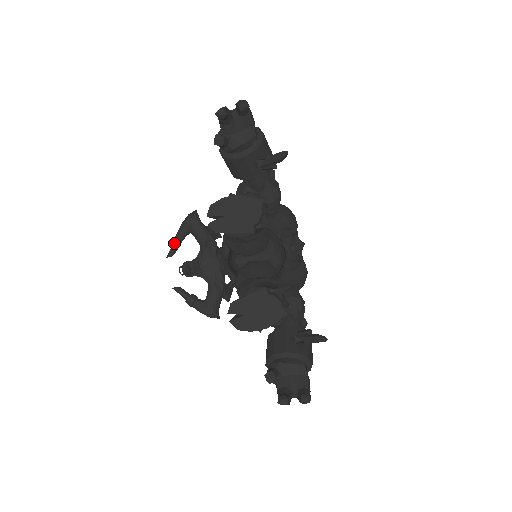
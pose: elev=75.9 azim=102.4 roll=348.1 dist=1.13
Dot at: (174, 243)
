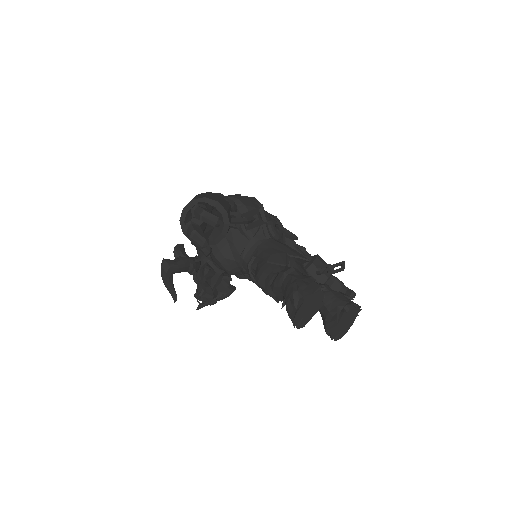
Dot at: (171, 291)
